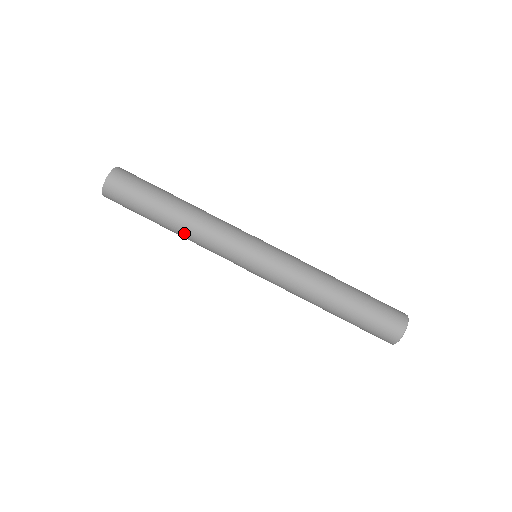
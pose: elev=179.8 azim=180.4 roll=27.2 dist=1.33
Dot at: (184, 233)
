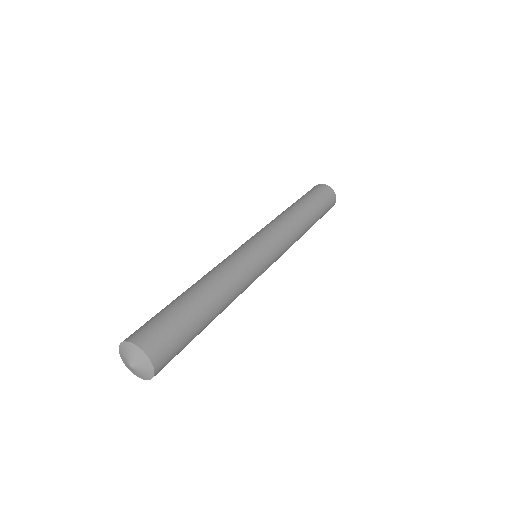
Dot at: occluded
